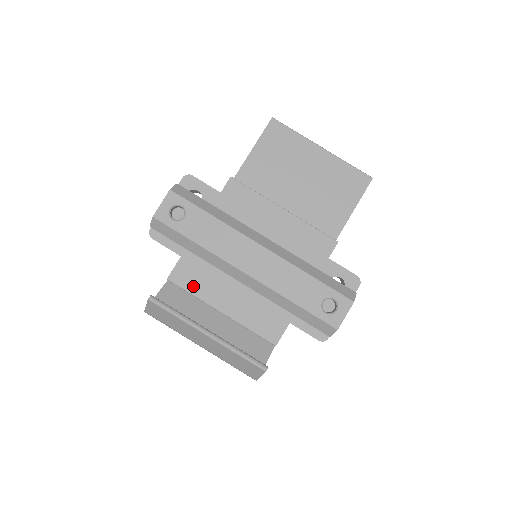
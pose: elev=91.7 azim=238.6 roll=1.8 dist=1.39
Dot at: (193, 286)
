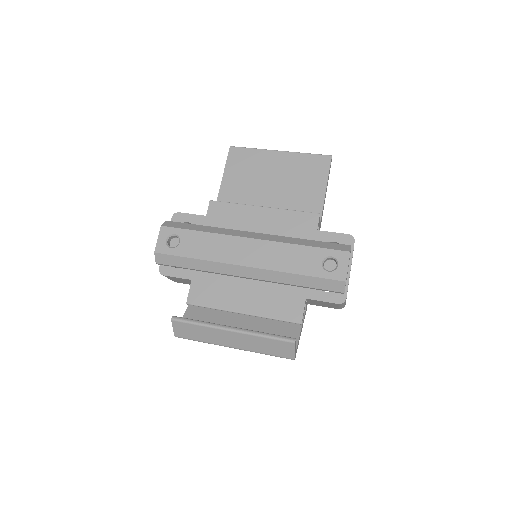
Dot at: (210, 300)
